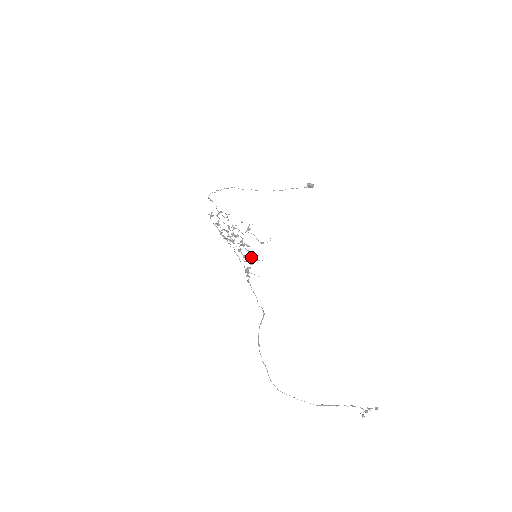
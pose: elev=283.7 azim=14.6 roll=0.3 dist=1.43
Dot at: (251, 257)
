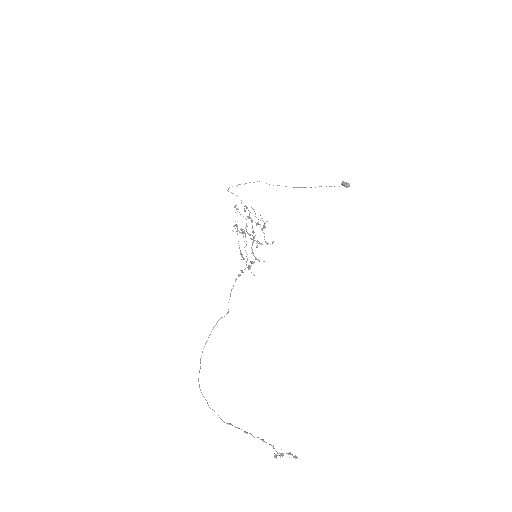
Dot at: (254, 256)
